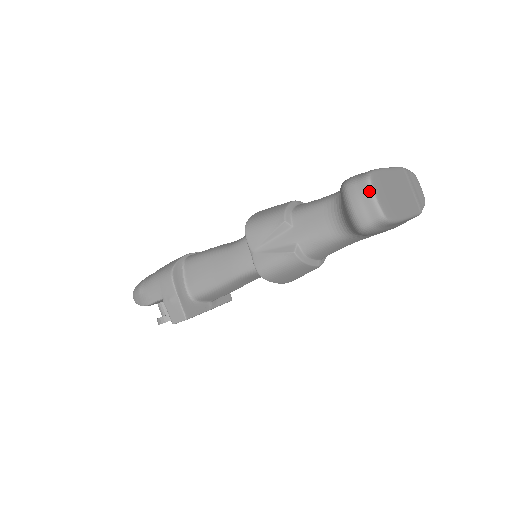
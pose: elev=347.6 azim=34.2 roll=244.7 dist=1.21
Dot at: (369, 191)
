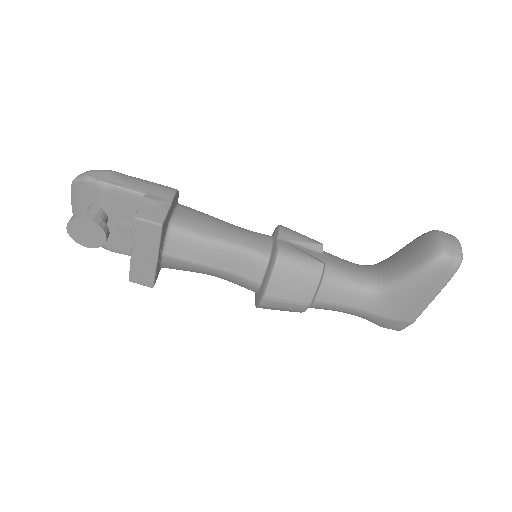
Dot at: (458, 240)
